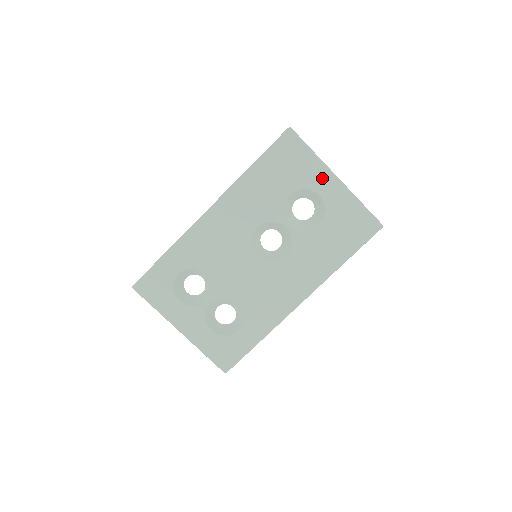
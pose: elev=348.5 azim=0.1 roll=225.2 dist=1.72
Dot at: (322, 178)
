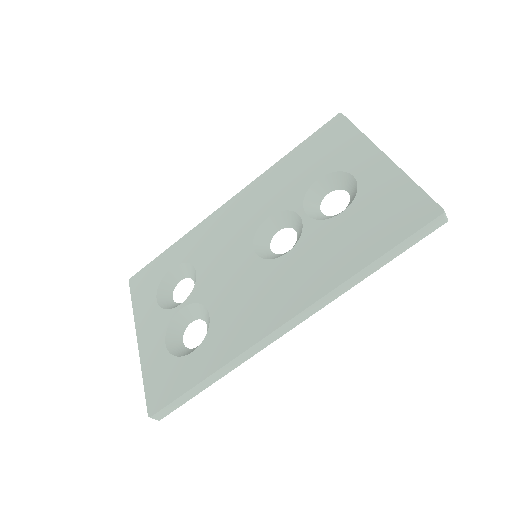
Dot at: (363, 157)
